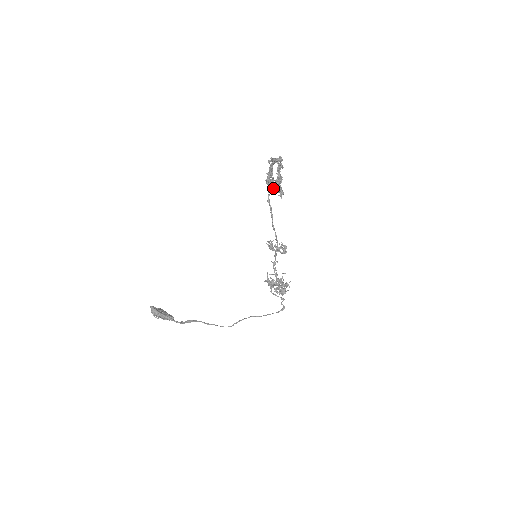
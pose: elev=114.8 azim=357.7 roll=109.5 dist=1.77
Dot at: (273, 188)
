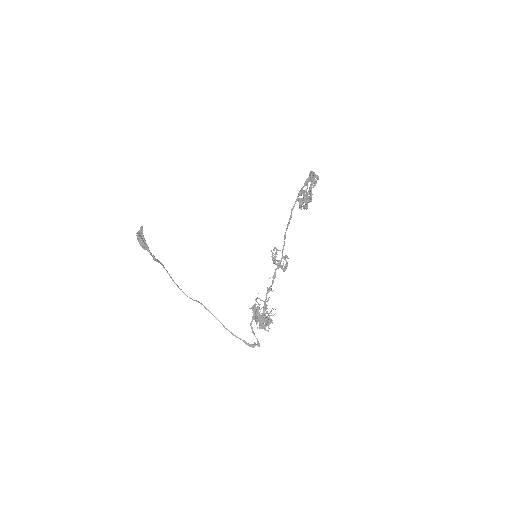
Dot at: (301, 208)
